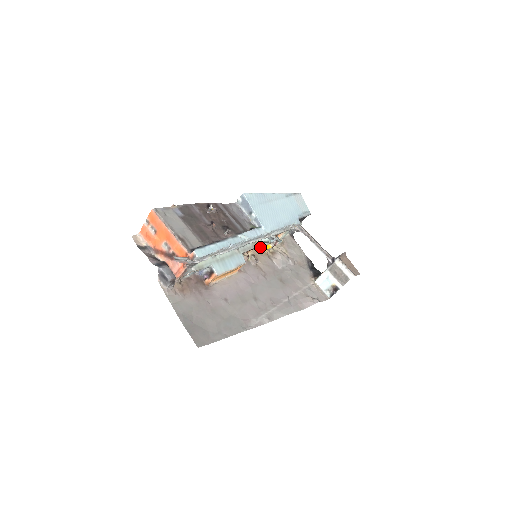
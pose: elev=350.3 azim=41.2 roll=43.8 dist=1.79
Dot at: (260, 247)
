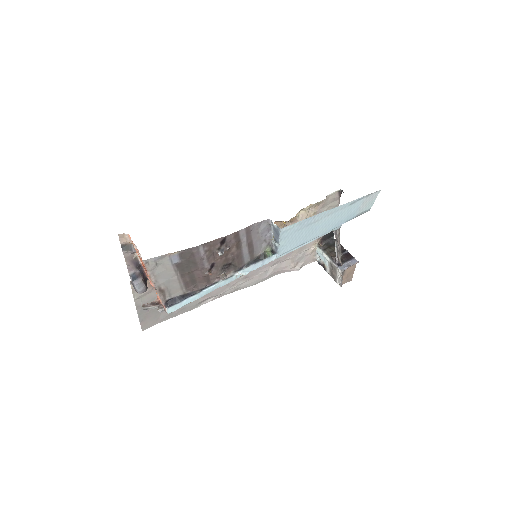
Dot at: (280, 221)
